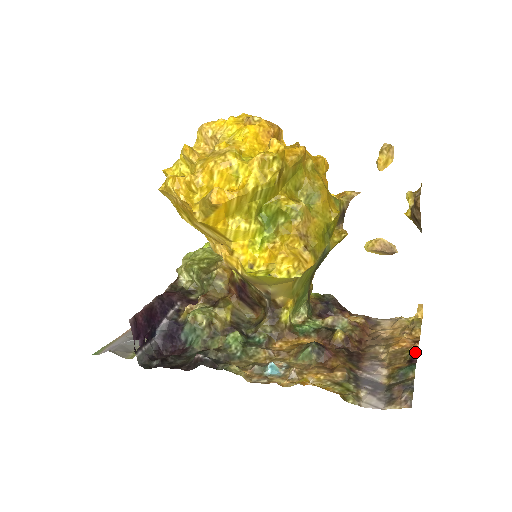
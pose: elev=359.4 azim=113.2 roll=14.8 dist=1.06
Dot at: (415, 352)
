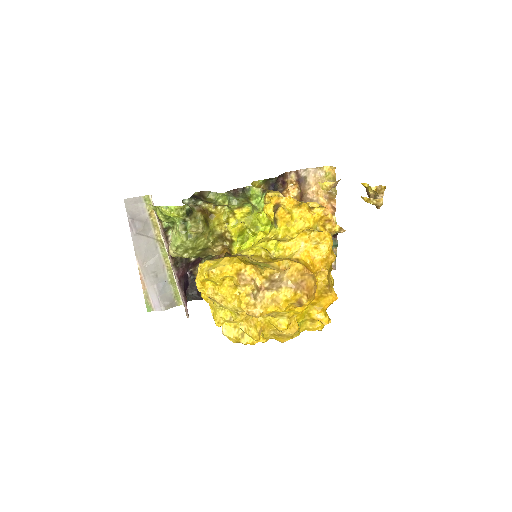
Dot at: occluded
